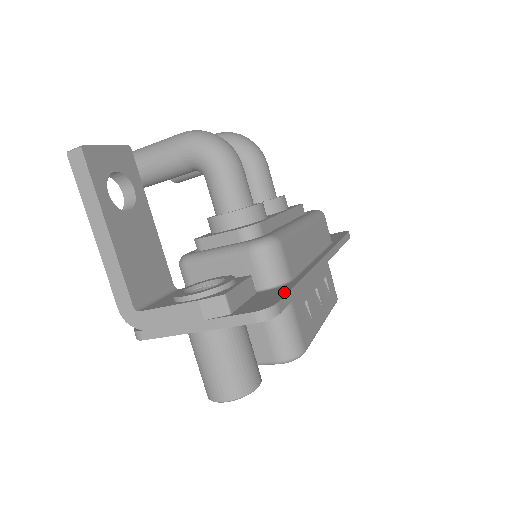
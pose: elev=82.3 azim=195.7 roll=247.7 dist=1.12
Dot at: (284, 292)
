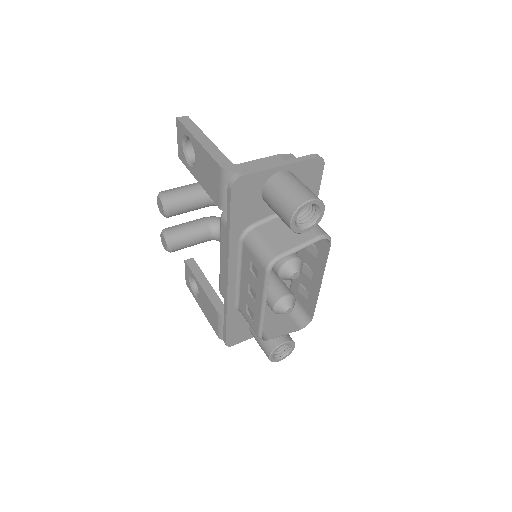
Dot at: occluded
